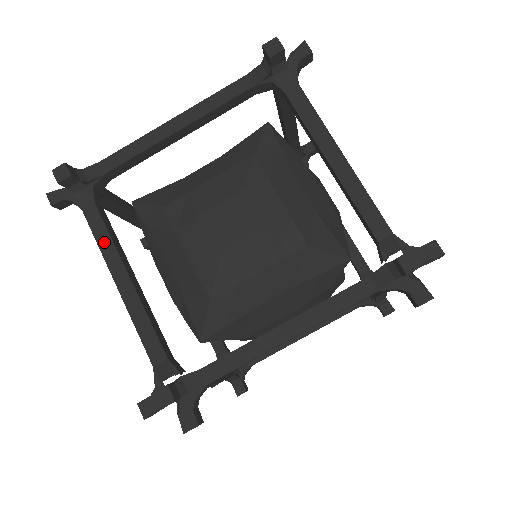
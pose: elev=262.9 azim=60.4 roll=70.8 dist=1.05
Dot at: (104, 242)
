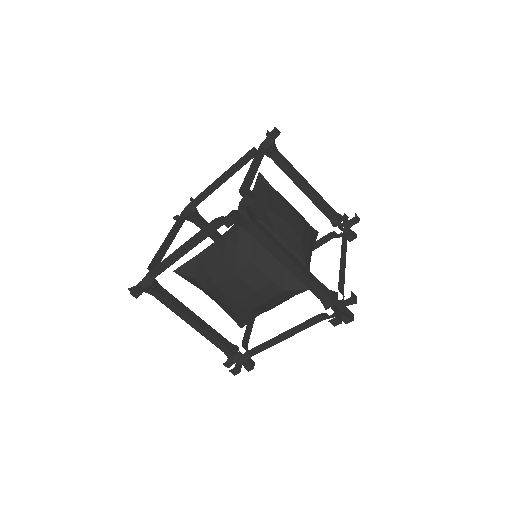
Dot at: (173, 308)
